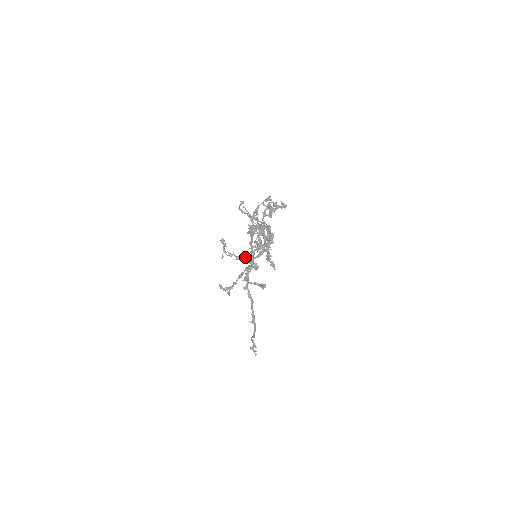
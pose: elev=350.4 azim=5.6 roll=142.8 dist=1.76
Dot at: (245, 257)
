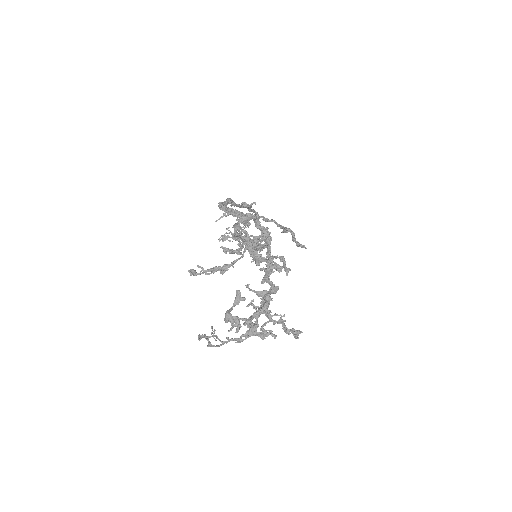
Dot at: (248, 336)
